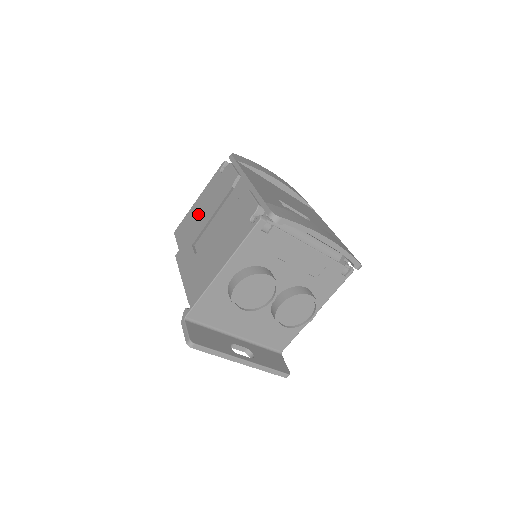
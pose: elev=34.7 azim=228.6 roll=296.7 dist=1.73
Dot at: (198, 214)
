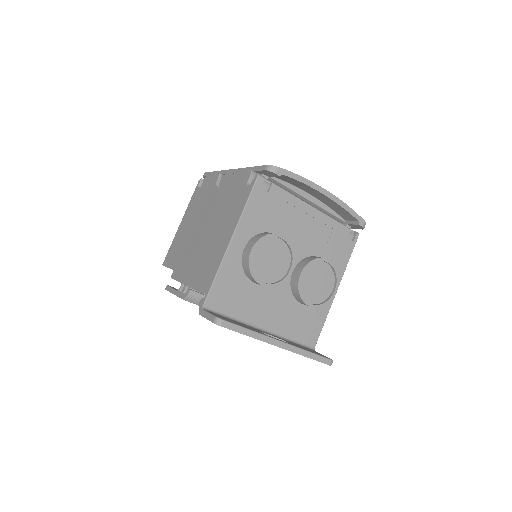
Dot at: (186, 230)
